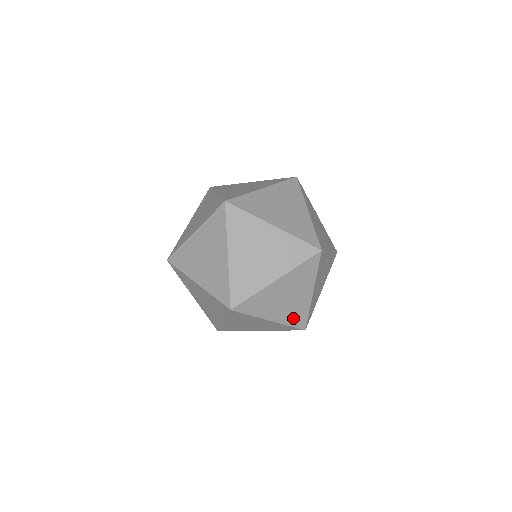
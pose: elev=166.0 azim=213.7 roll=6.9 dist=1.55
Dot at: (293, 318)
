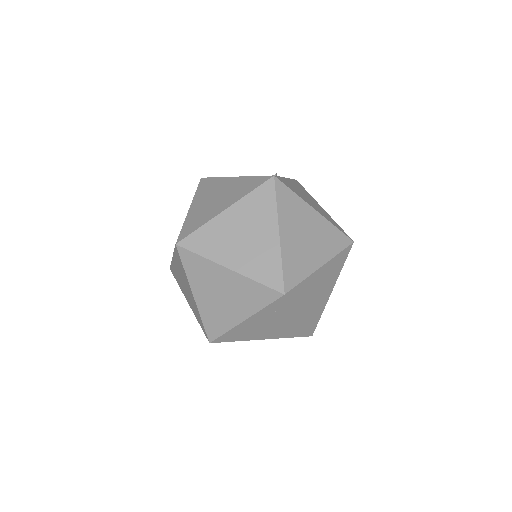
Dot at: (289, 333)
